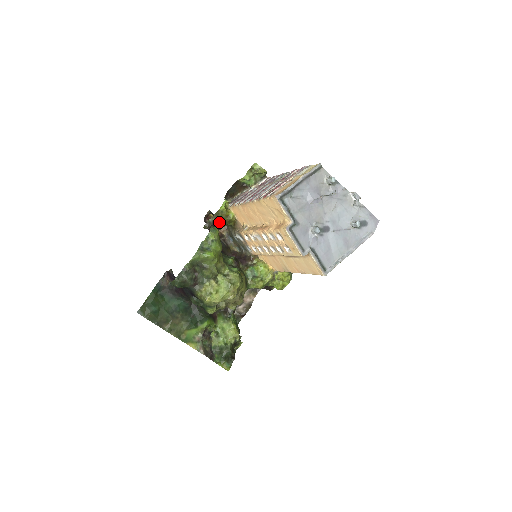
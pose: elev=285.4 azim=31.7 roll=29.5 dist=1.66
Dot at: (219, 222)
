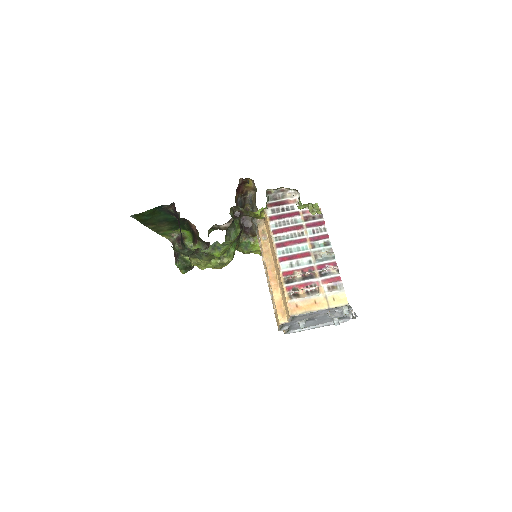
Dot at: (247, 214)
